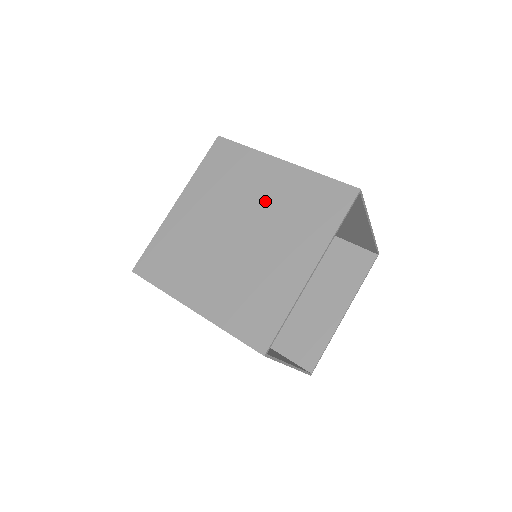
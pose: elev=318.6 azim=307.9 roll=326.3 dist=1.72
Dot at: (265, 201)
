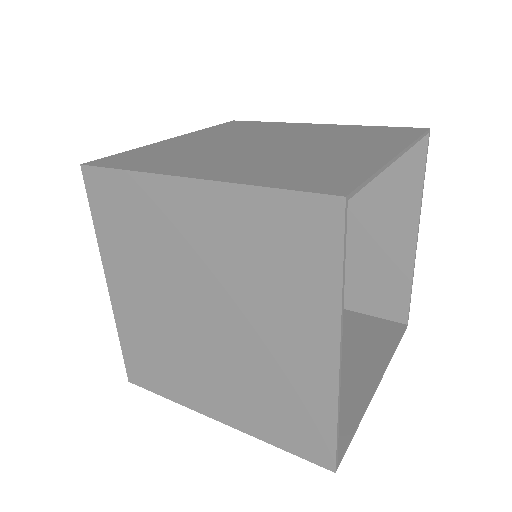
Dot at: (304, 134)
